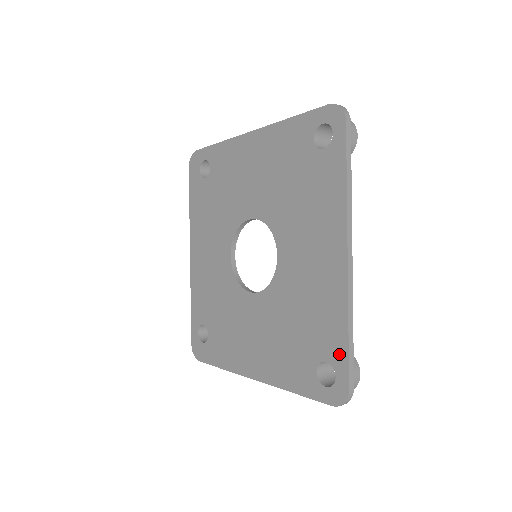
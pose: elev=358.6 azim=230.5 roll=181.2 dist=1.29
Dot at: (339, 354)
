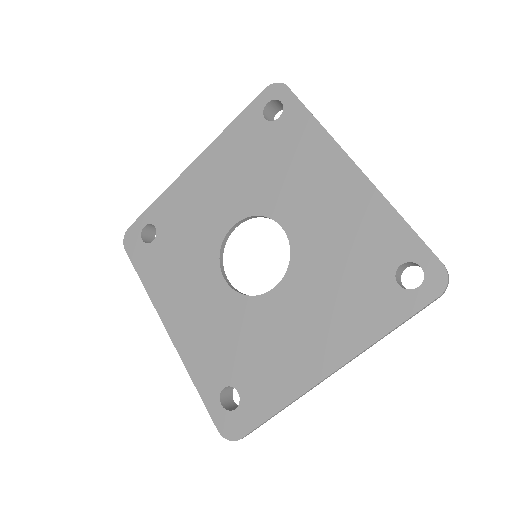
Dot at: (409, 244)
